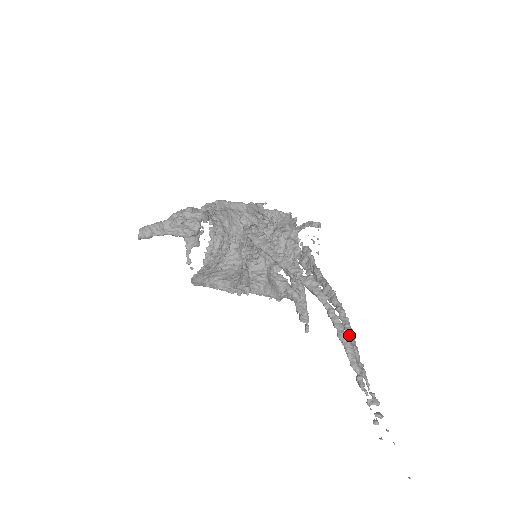
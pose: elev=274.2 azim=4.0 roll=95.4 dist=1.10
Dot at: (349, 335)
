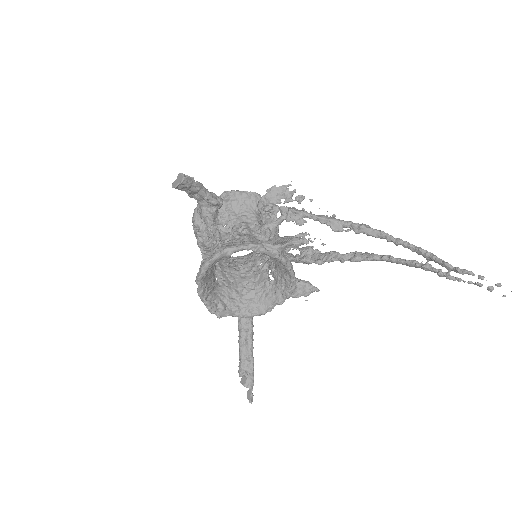
Dot at: (415, 260)
